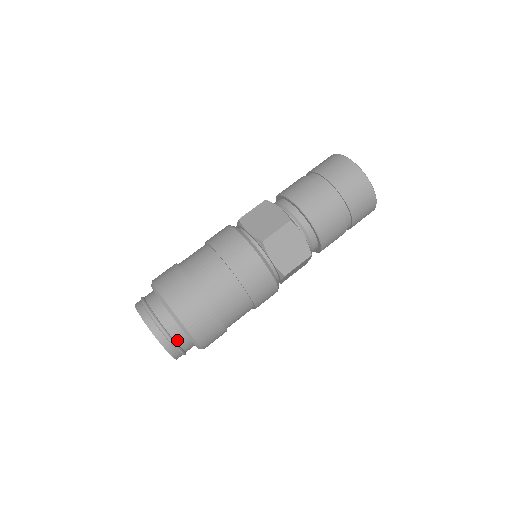
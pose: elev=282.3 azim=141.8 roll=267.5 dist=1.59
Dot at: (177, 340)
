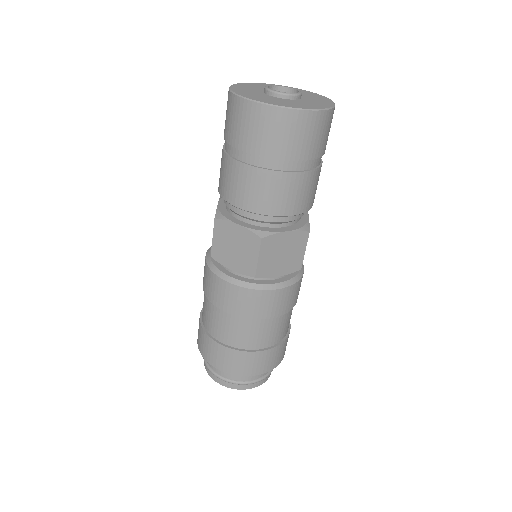
Dot at: (262, 375)
